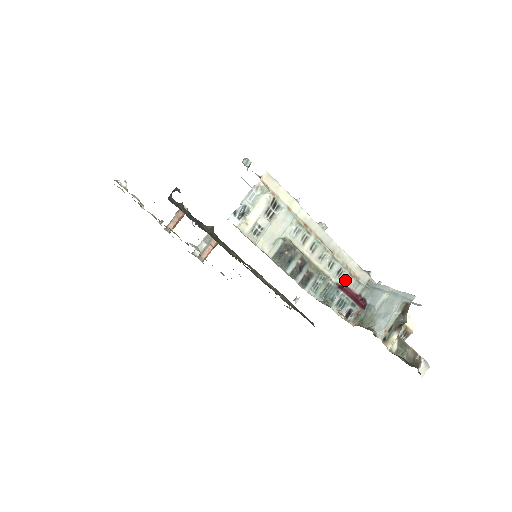
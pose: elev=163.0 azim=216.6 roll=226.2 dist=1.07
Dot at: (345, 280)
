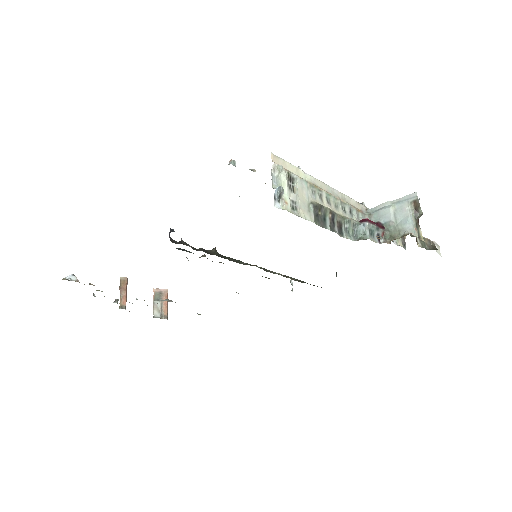
Dot at: (357, 217)
